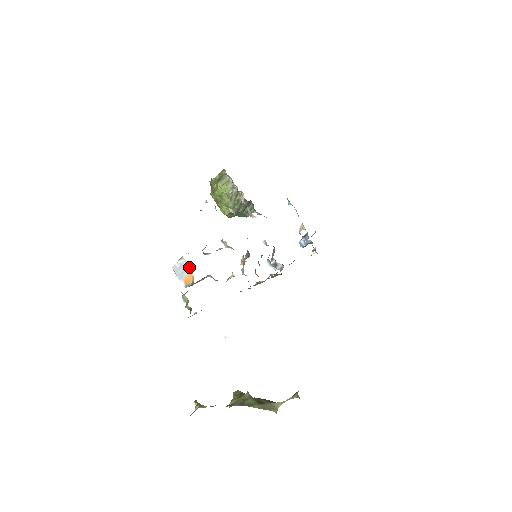
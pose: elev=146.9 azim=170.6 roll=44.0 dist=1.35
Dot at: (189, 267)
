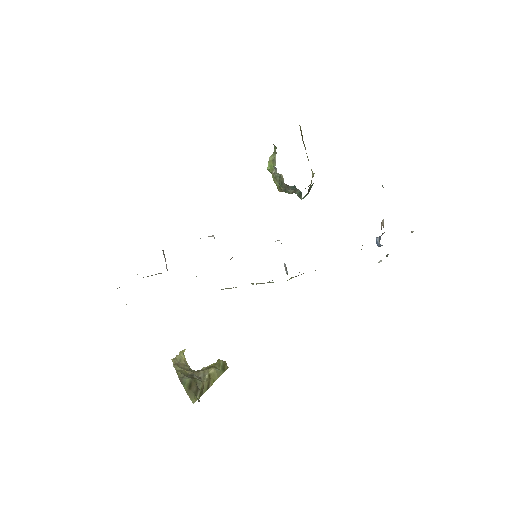
Dot at: occluded
